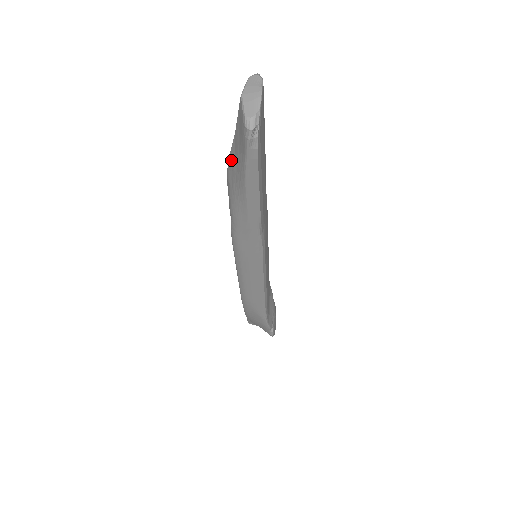
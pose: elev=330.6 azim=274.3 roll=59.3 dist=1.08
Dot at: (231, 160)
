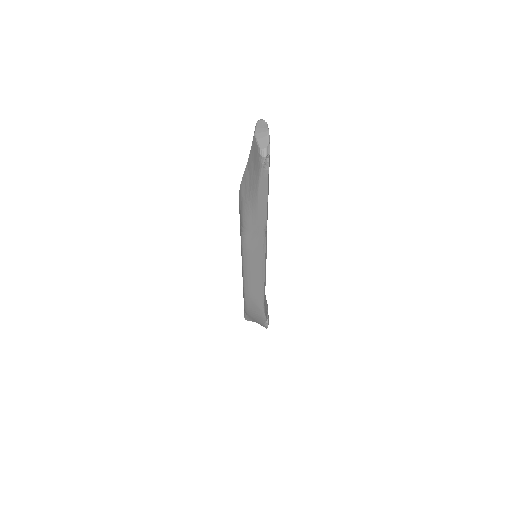
Dot at: (244, 180)
